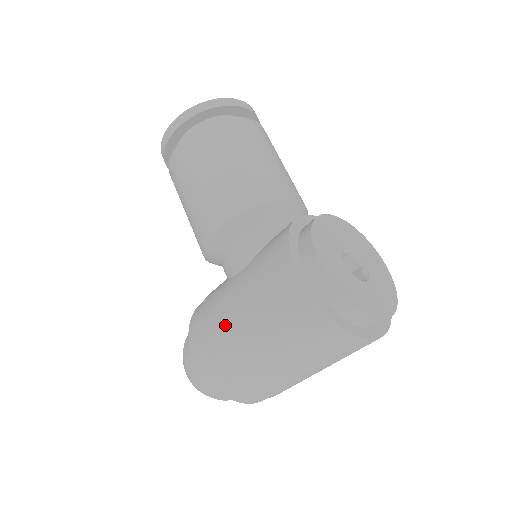
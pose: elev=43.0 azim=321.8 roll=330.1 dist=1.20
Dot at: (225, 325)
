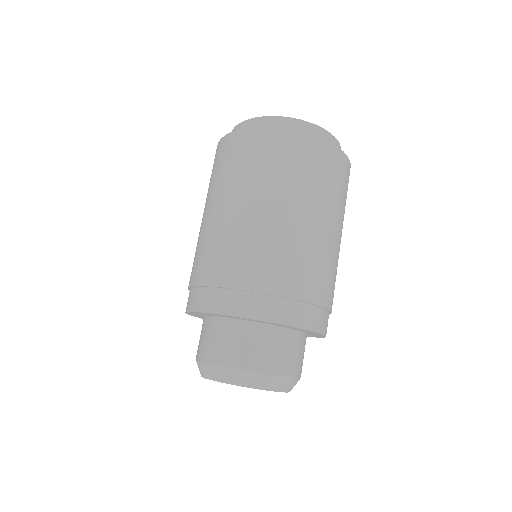
Dot at: occluded
